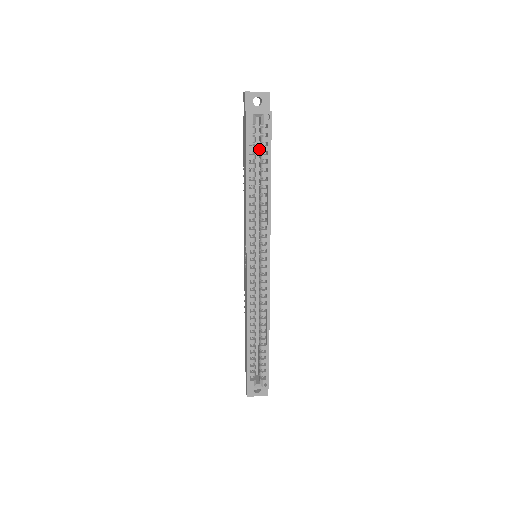
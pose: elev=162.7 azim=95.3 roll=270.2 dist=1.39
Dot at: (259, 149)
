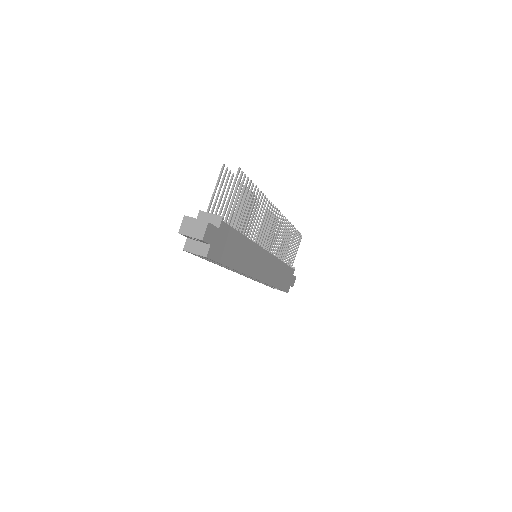
Dot at: occluded
